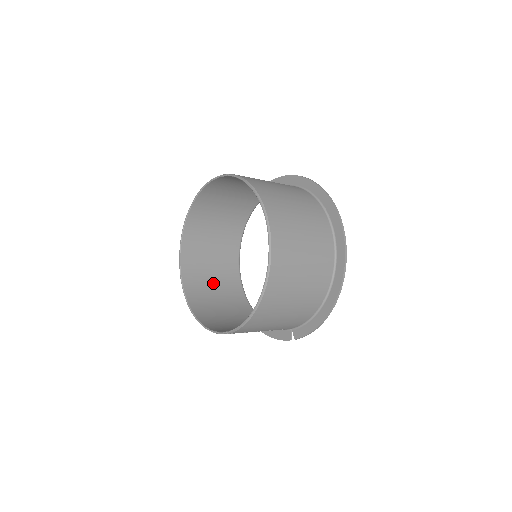
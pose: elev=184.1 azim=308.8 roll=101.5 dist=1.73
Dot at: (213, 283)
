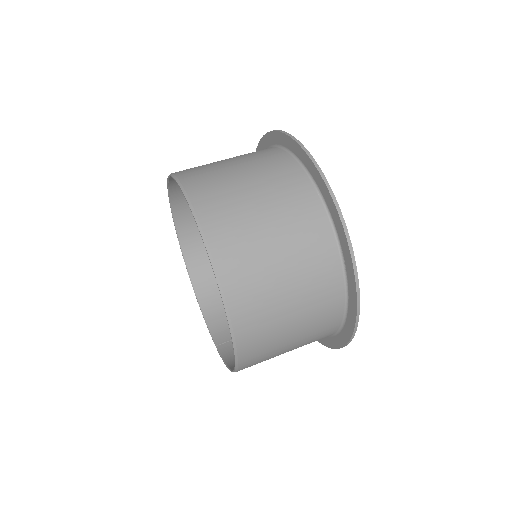
Dot at: occluded
